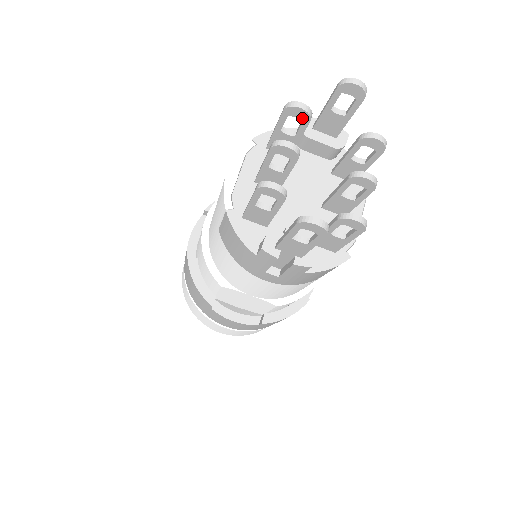
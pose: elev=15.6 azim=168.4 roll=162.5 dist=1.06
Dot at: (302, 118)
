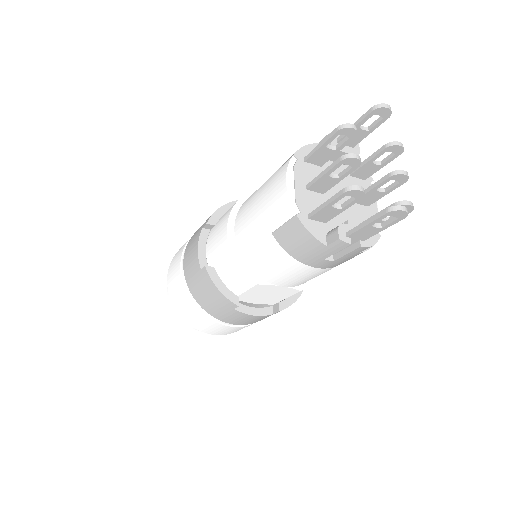
Dot at: (350, 135)
